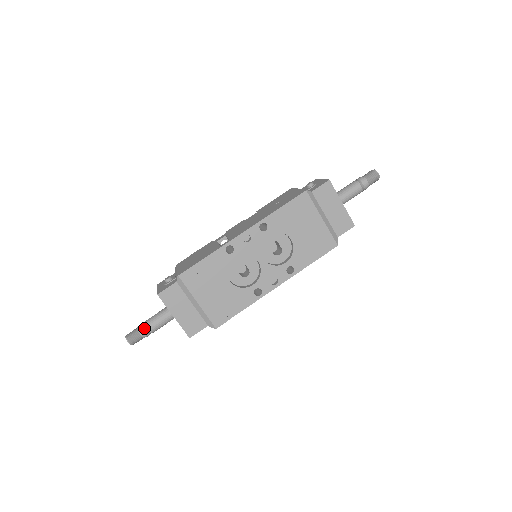
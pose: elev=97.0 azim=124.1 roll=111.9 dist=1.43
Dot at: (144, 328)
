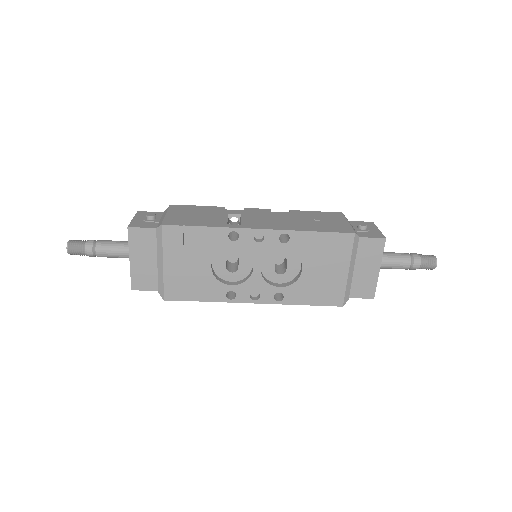
Dot at: (93, 247)
